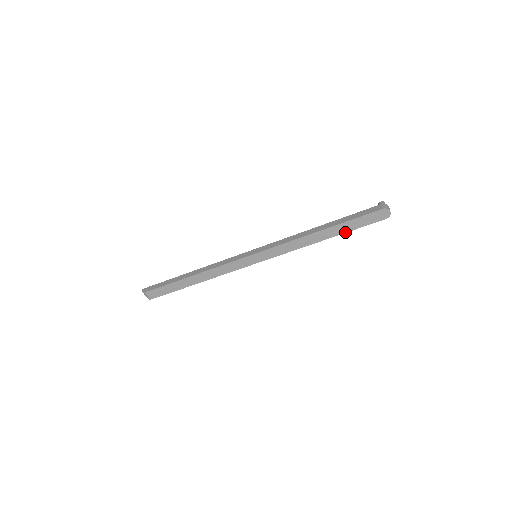
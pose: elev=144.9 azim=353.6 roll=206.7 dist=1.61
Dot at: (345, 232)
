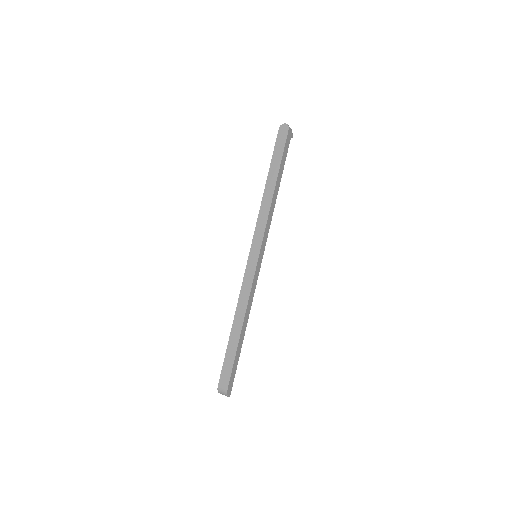
Dot at: (279, 166)
